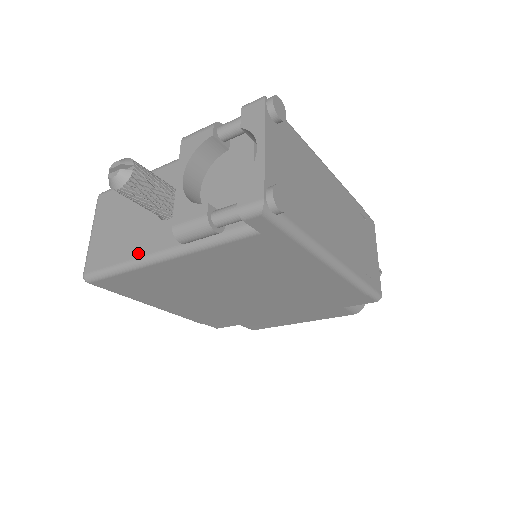
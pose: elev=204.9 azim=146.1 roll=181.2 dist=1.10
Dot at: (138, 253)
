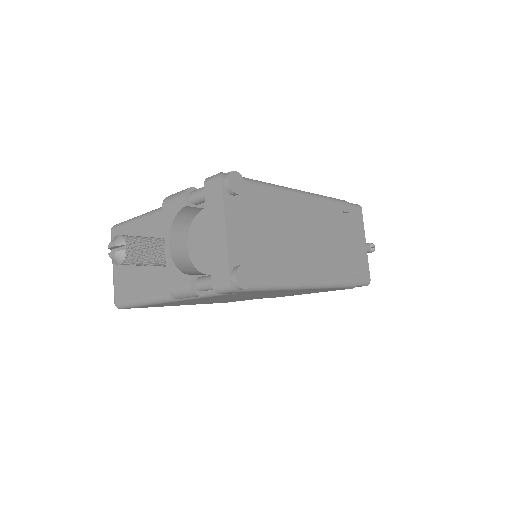
Dot at: (150, 294)
